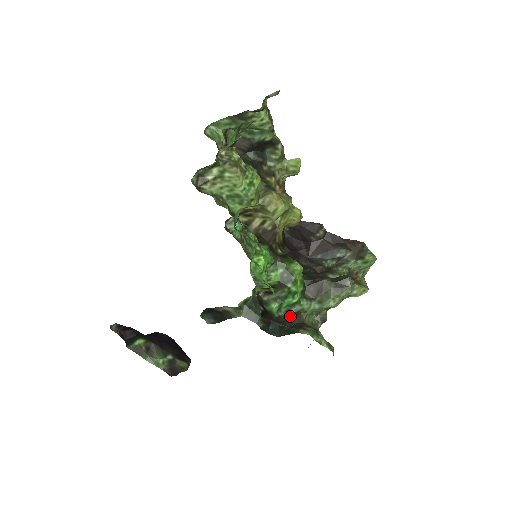
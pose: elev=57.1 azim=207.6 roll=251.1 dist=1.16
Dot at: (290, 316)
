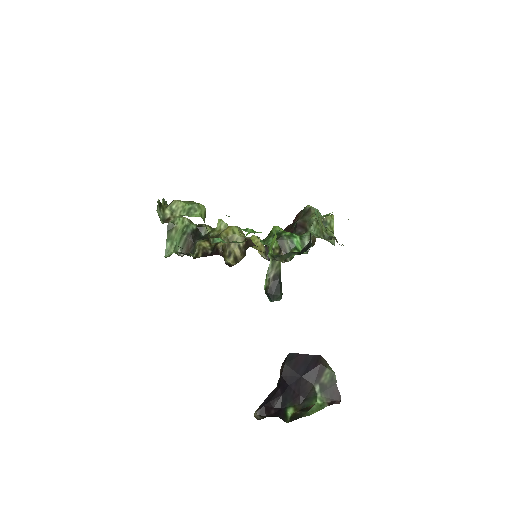
Dot at: occluded
